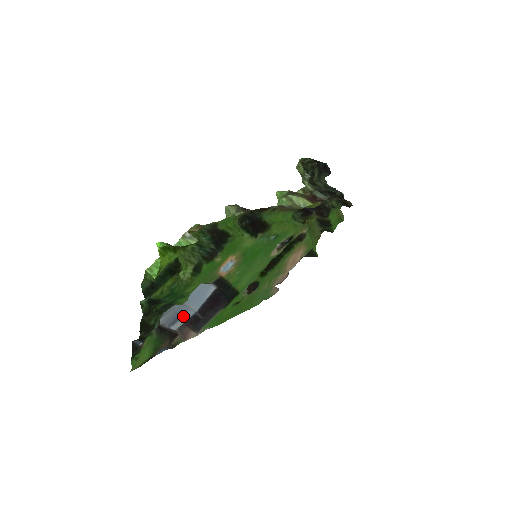
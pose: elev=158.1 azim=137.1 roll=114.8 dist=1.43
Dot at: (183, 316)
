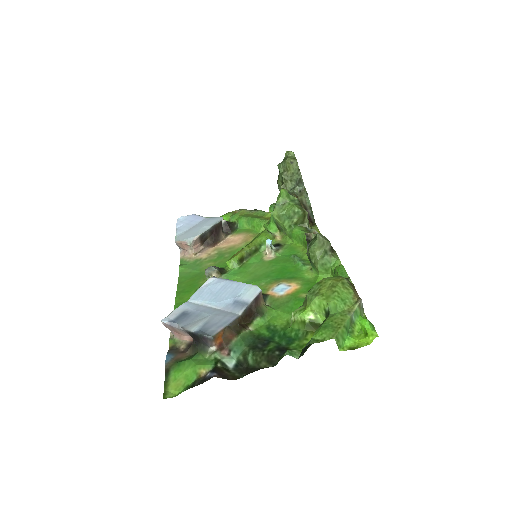
Dot at: (184, 310)
